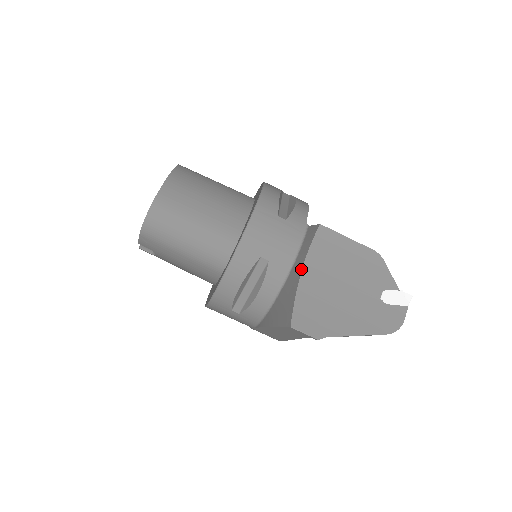
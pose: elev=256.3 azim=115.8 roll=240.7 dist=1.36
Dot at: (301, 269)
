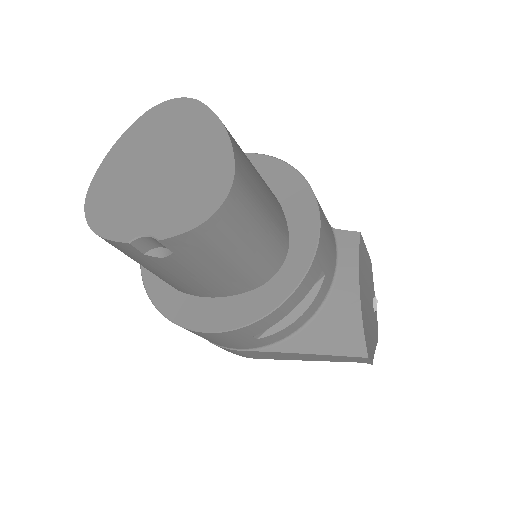
Dot at: (358, 286)
